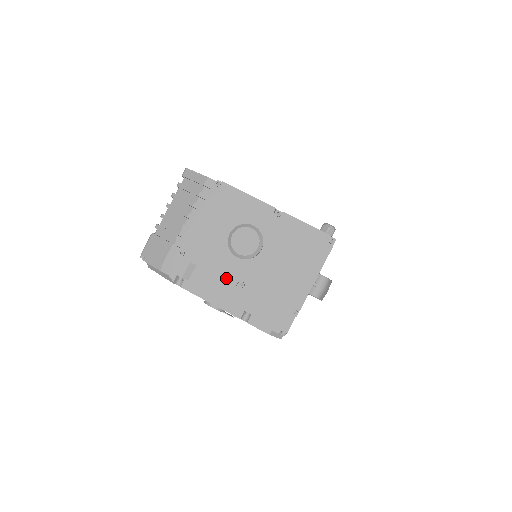
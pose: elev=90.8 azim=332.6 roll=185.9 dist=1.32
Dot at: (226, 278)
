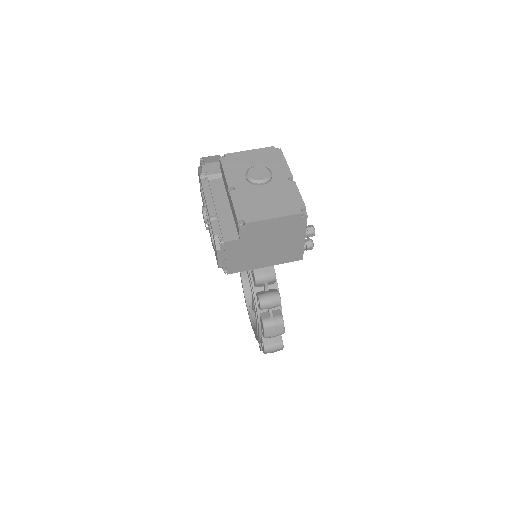
Dot at: (228, 181)
